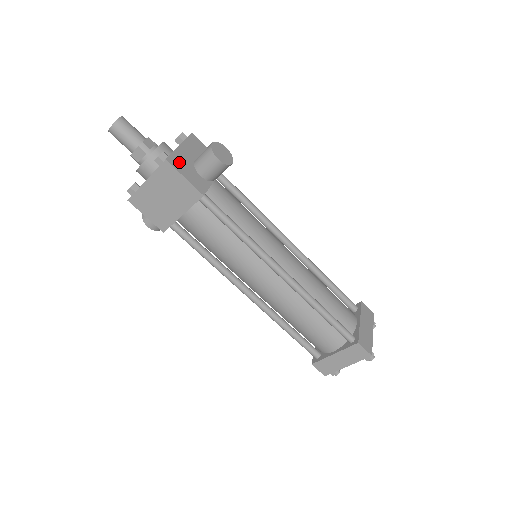
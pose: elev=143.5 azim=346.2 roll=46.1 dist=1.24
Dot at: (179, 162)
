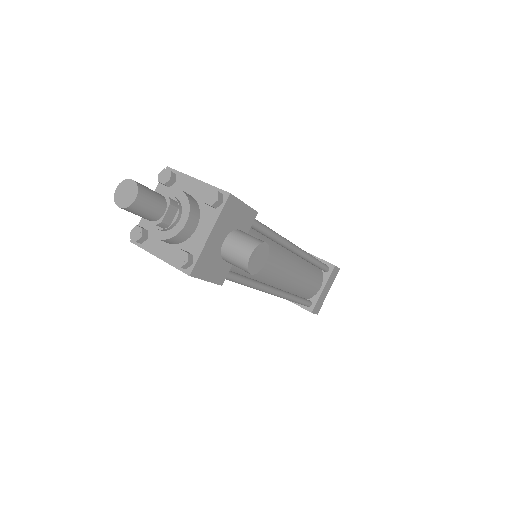
Dot at: (204, 264)
